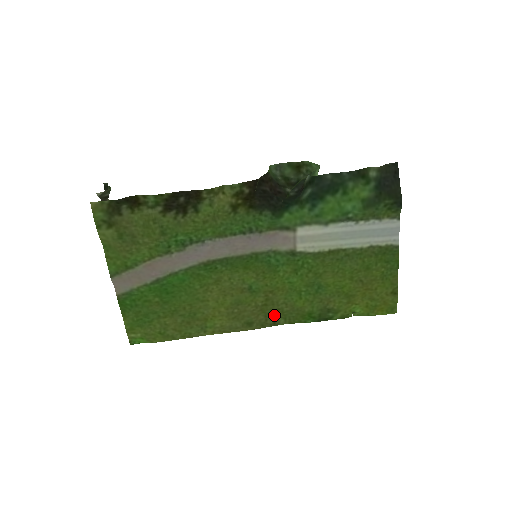
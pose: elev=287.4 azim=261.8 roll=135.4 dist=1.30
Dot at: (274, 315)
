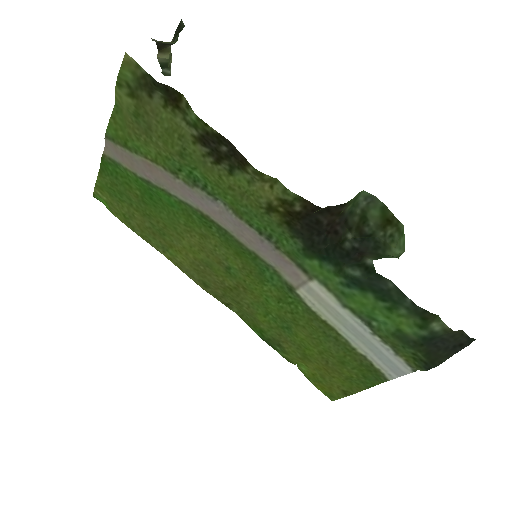
Dot at: (232, 301)
